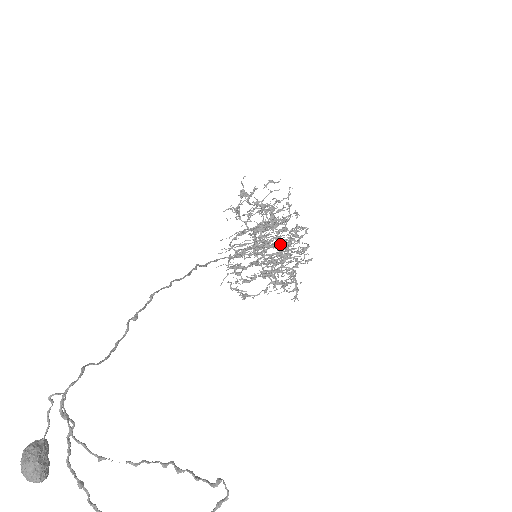
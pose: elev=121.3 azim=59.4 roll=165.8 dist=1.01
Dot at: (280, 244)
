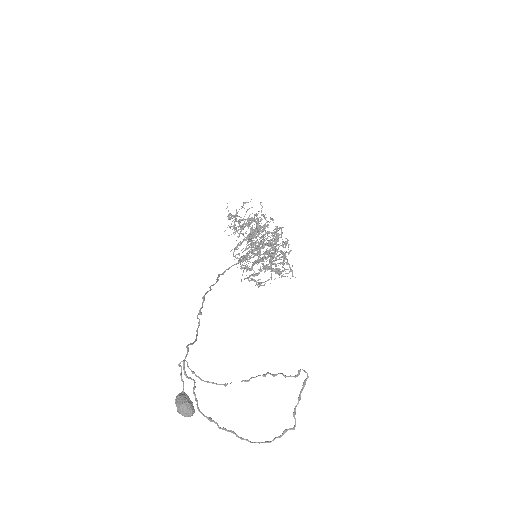
Dot at: (272, 240)
